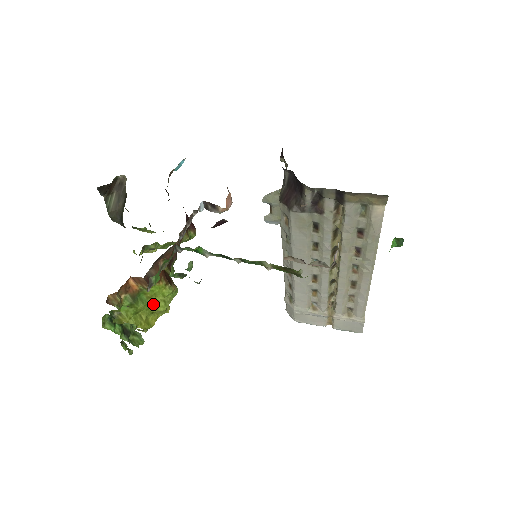
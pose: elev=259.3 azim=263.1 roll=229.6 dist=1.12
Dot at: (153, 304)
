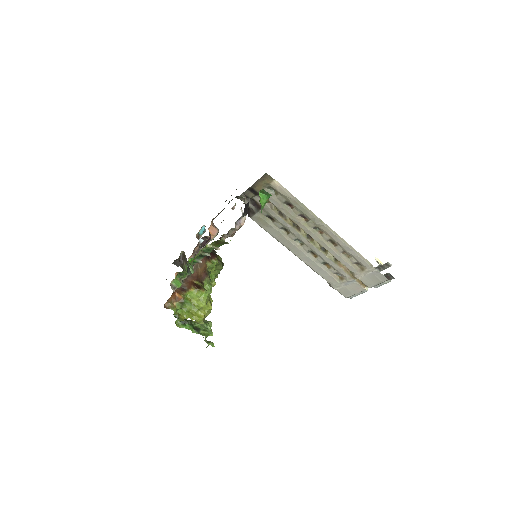
Dot at: (195, 304)
